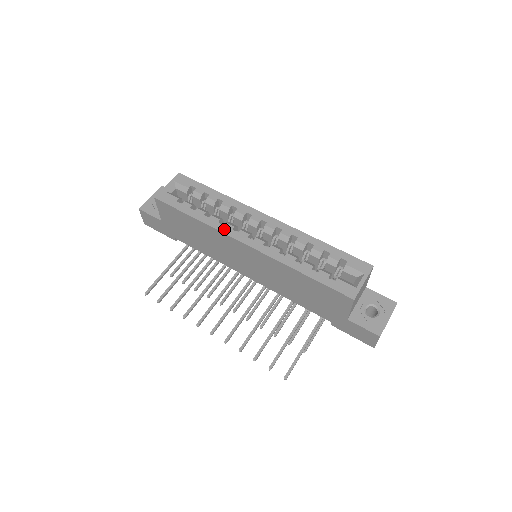
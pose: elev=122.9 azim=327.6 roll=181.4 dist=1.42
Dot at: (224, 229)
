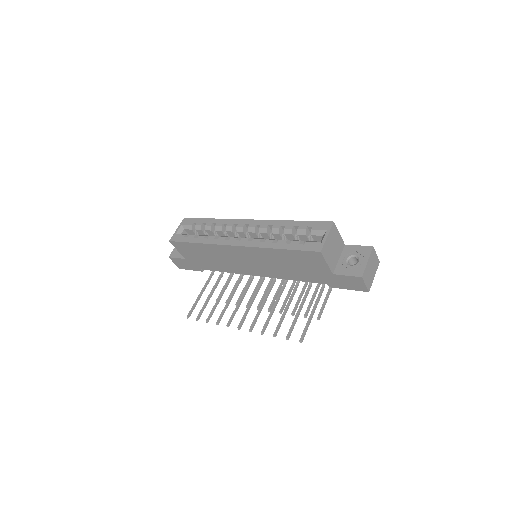
Dot at: (219, 242)
